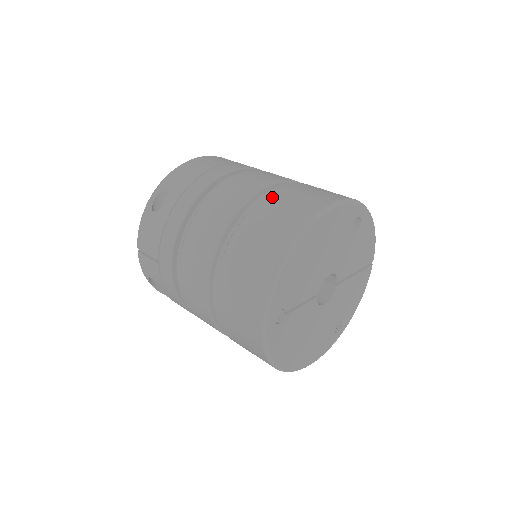
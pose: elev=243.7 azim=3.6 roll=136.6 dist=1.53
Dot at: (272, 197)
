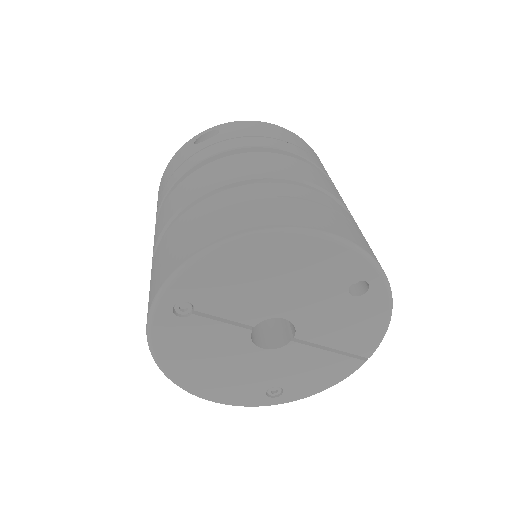
Dot at: (282, 188)
